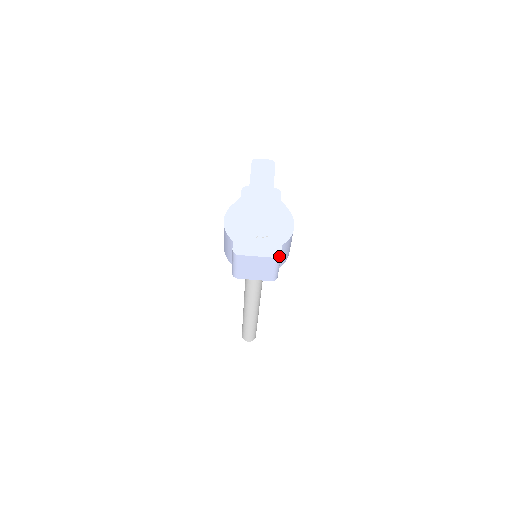
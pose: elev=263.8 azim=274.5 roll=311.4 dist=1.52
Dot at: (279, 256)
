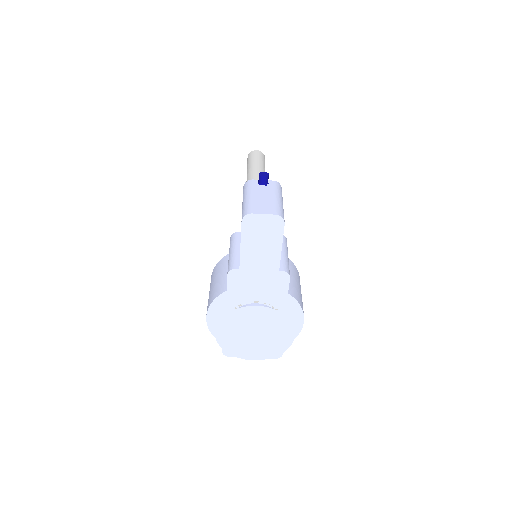
Dot at: occluded
